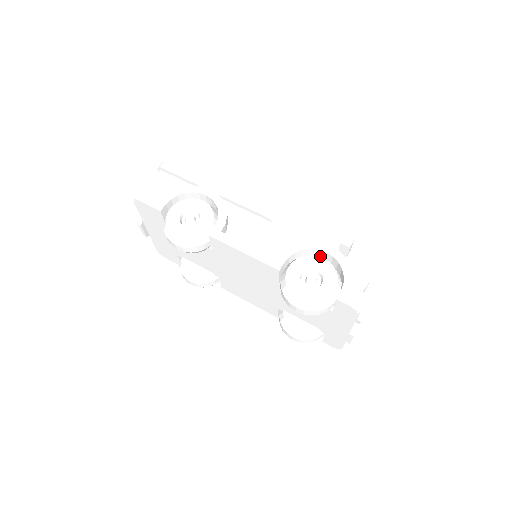
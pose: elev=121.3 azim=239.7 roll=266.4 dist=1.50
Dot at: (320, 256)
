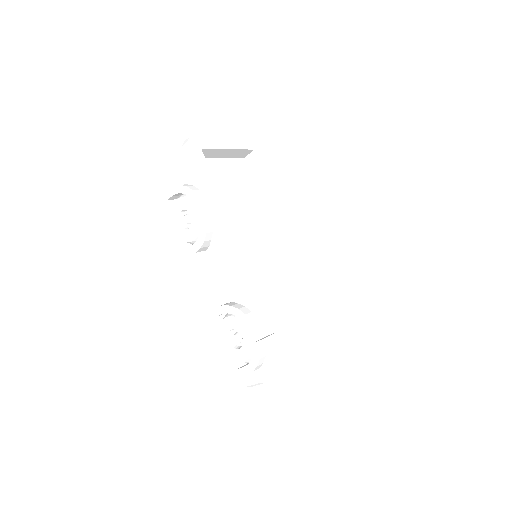
Dot at: occluded
